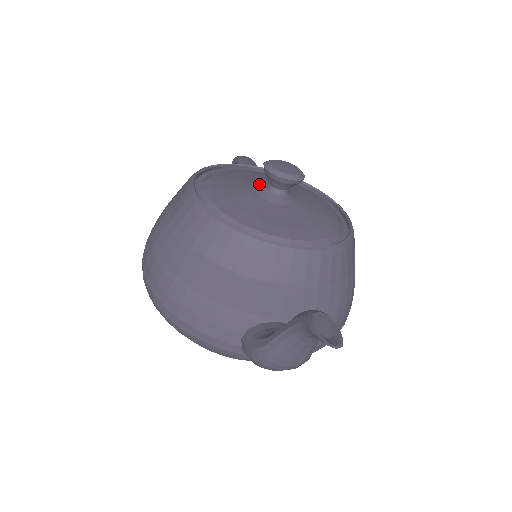
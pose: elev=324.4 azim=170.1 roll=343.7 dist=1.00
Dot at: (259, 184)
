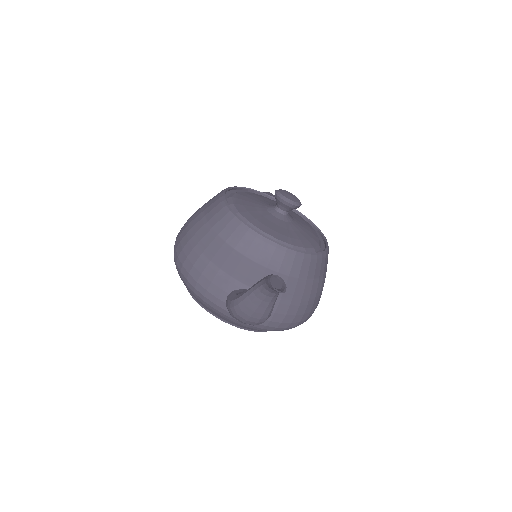
Dot at: (270, 204)
